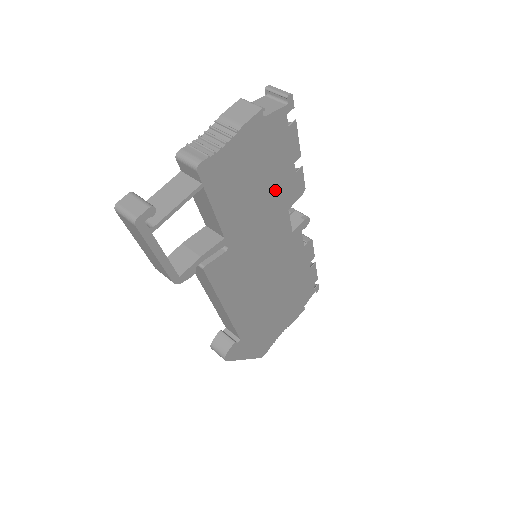
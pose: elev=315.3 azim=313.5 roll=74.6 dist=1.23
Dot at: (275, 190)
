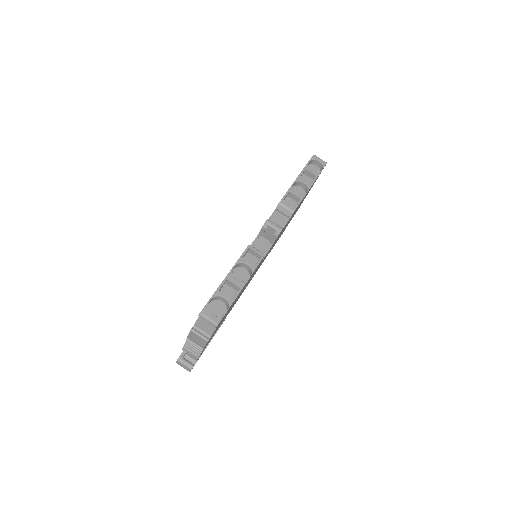
Dot at: occluded
